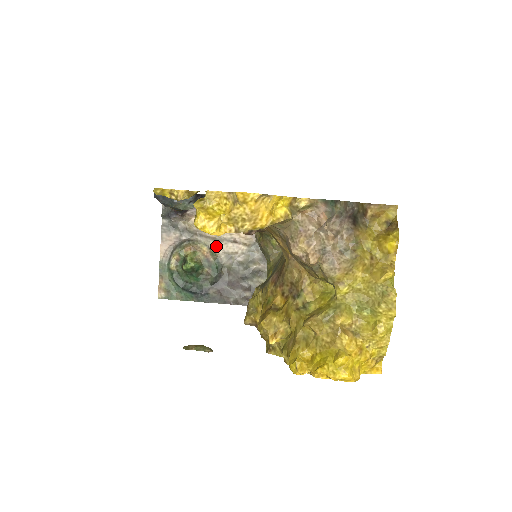
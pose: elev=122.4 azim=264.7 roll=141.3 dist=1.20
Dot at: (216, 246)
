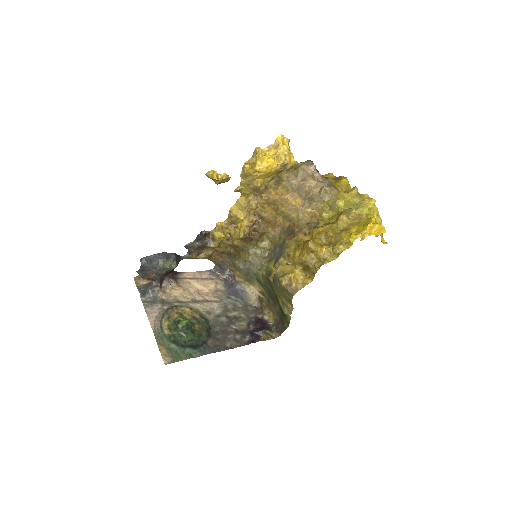
Dot at: (196, 306)
